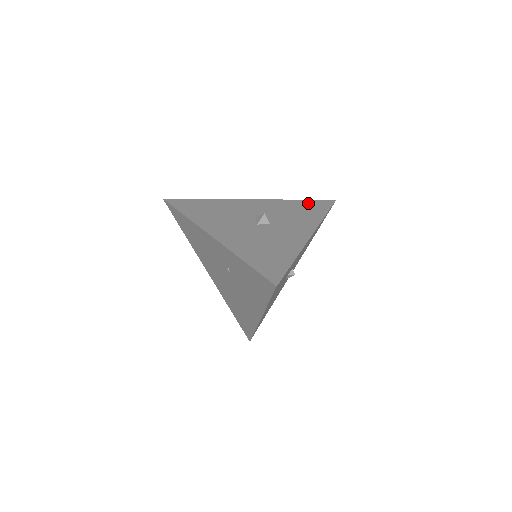
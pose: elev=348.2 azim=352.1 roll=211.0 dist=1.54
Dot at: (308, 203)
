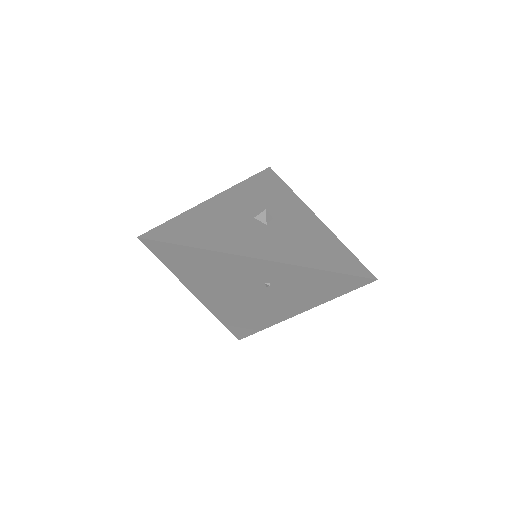
Dot at: (259, 180)
